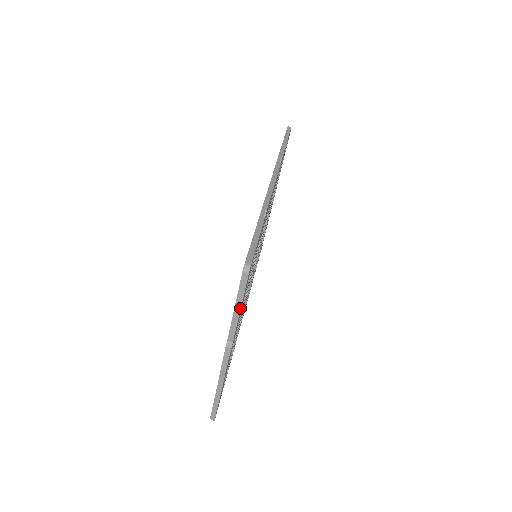
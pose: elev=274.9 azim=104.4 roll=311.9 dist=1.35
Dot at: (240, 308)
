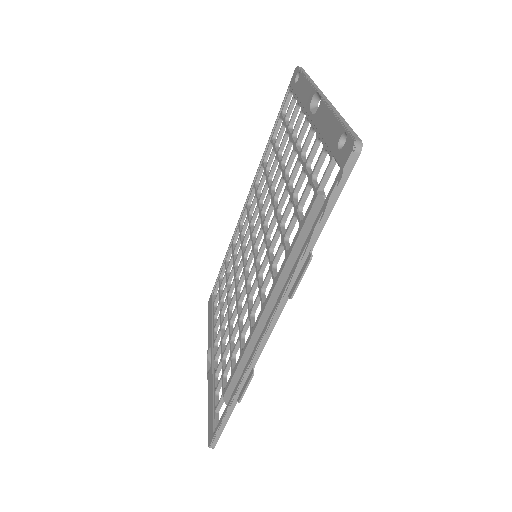
Dot at: occluded
